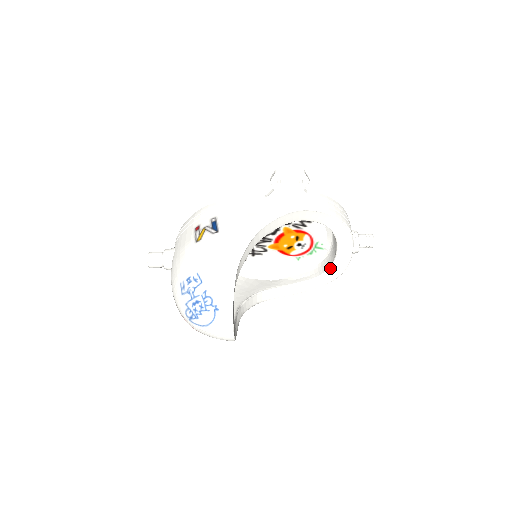
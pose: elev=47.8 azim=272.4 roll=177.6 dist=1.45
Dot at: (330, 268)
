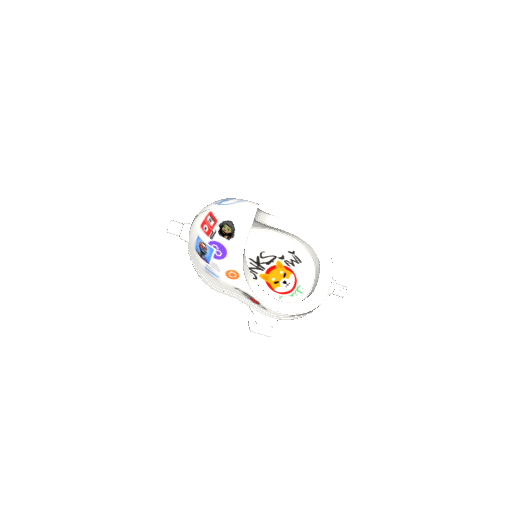
Dot at: (311, 295)
